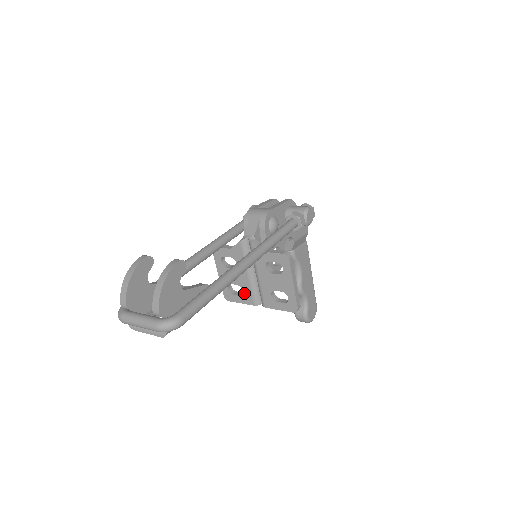
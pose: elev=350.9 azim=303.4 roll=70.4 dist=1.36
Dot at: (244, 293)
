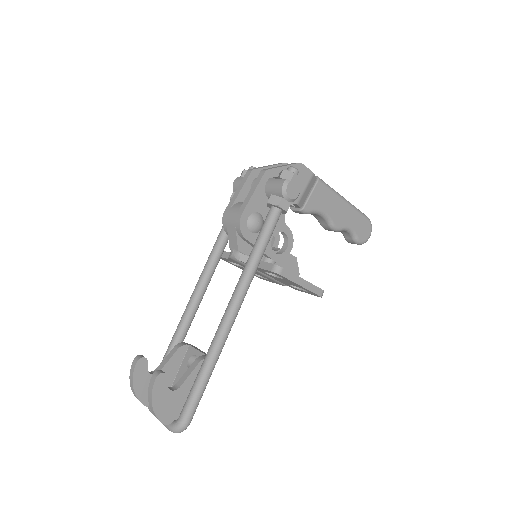
Dot at: (269, 279)
